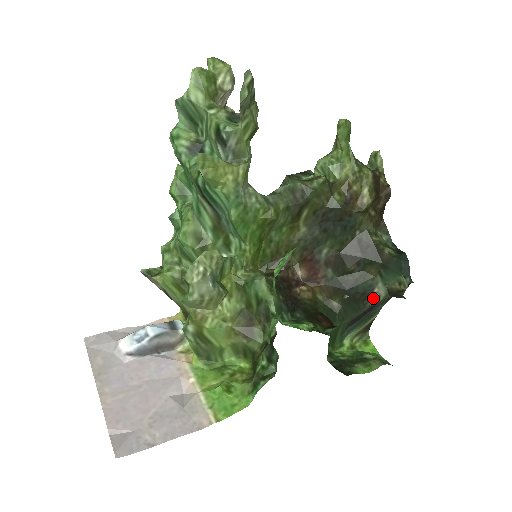
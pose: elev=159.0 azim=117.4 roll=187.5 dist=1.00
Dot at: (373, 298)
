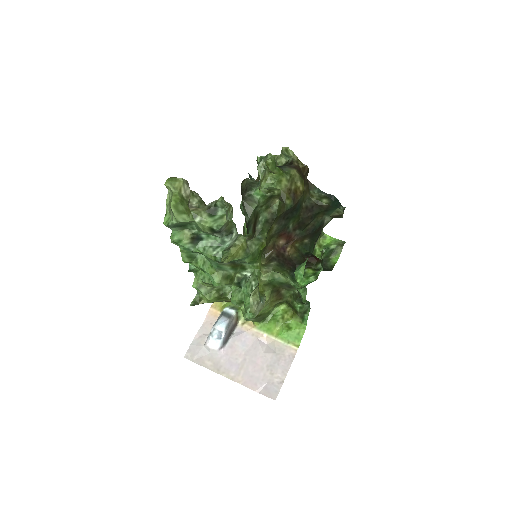
Dot at: (325, 225)
